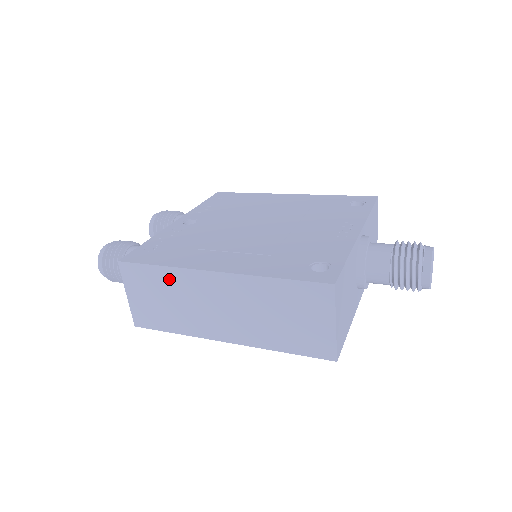
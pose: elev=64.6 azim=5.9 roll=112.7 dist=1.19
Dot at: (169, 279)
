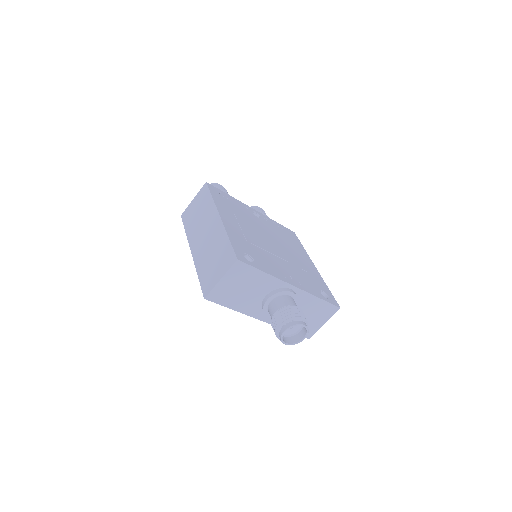
Dot at: (208, 205)
